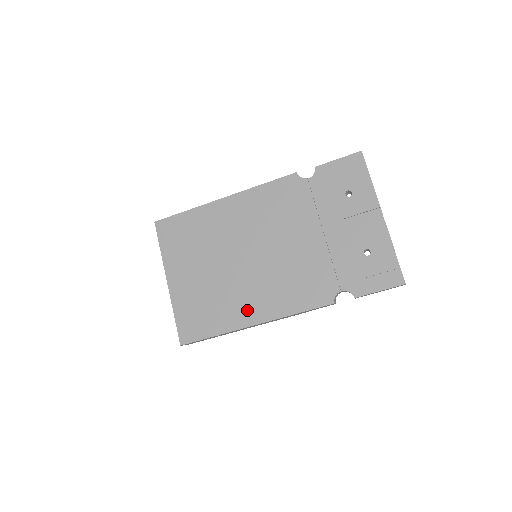
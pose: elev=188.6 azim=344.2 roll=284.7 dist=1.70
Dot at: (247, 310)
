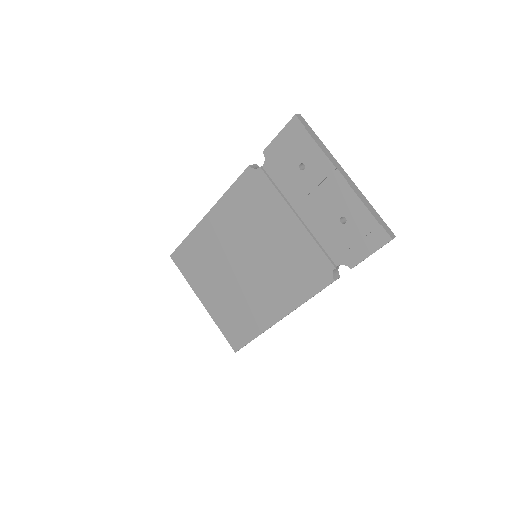
Dot at: (268, 309)
